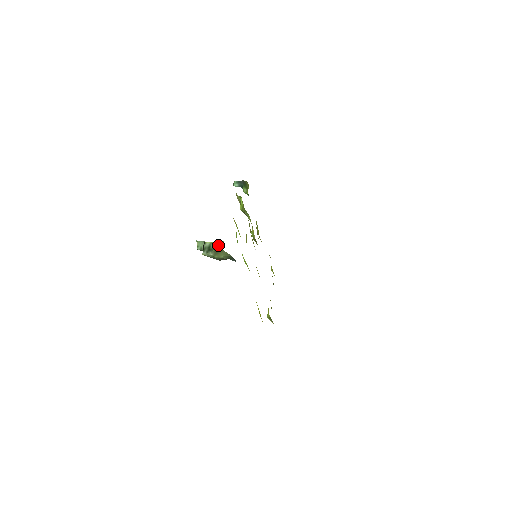
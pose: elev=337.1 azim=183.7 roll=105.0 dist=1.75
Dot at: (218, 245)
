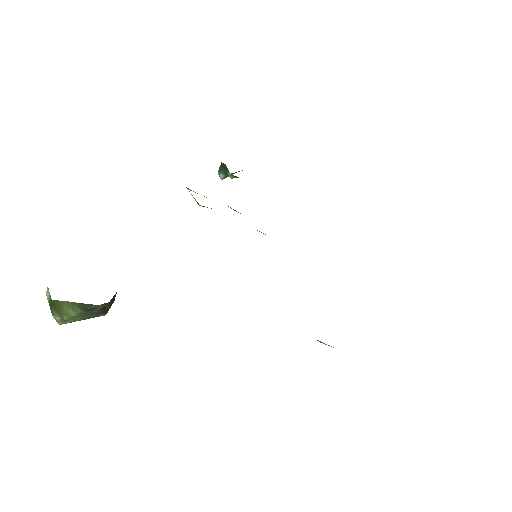
Dot at: (49, 297)
